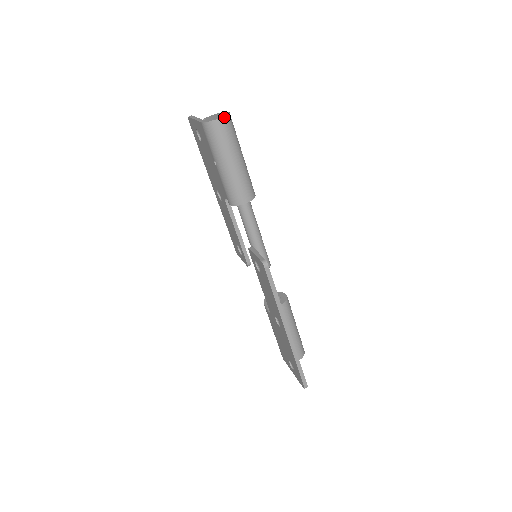
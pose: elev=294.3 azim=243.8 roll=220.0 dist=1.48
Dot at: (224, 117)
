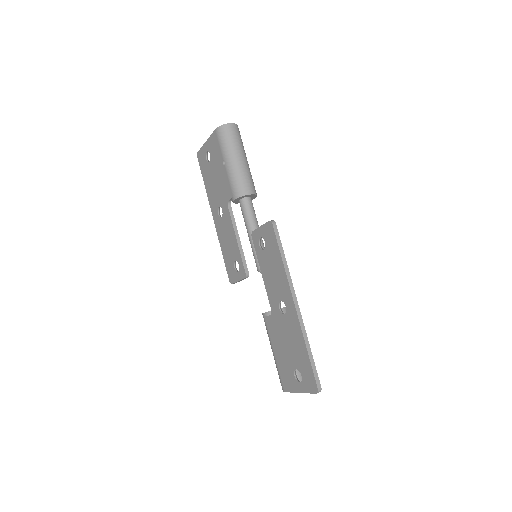
Dot at: (235, 124)
